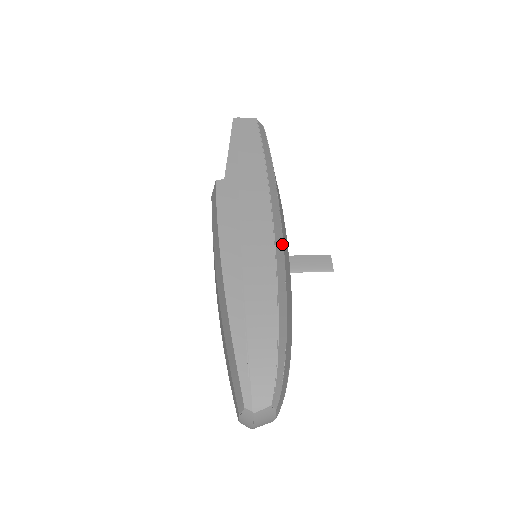
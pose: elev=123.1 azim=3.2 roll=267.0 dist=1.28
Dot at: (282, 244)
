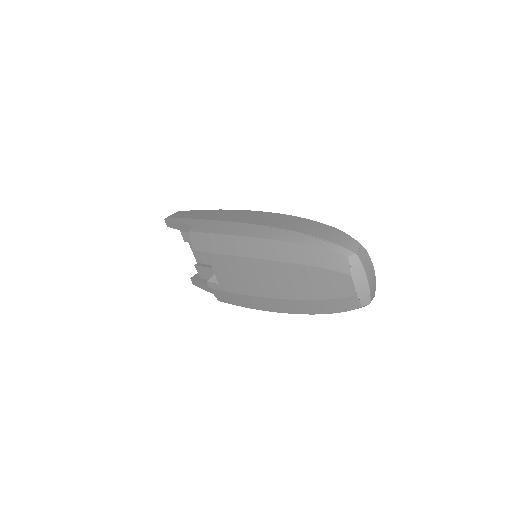
Dot at: occluded
